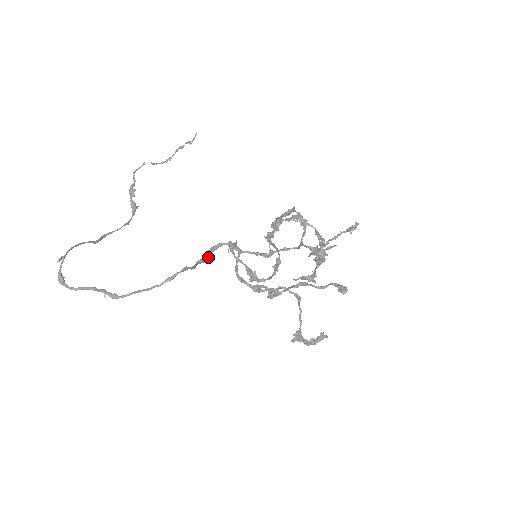
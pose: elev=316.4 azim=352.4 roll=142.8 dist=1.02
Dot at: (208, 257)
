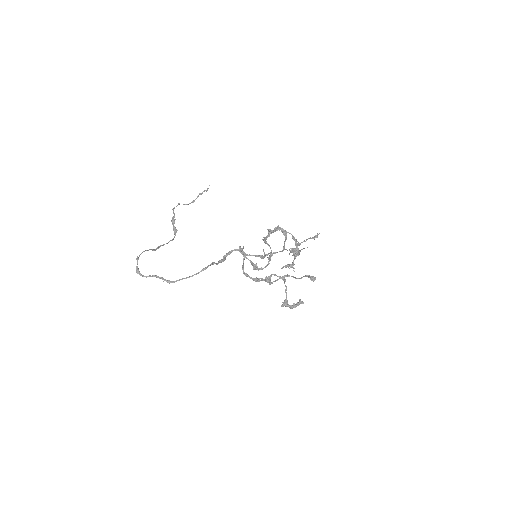
Dot at: (225, 259)
